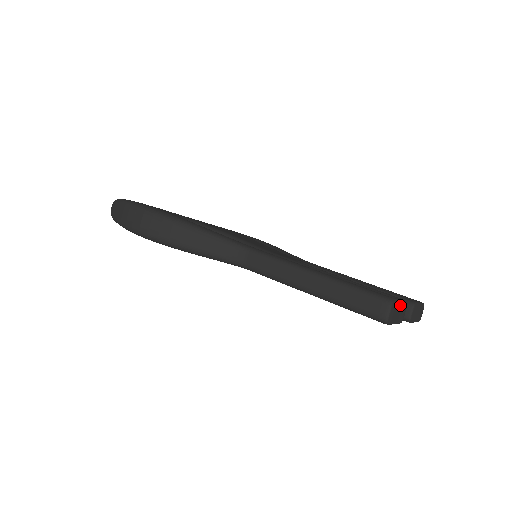
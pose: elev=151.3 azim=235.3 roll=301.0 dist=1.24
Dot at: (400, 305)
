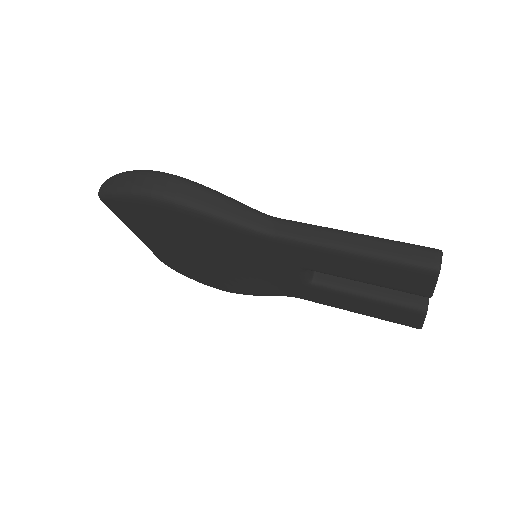
Dot at: occluded
